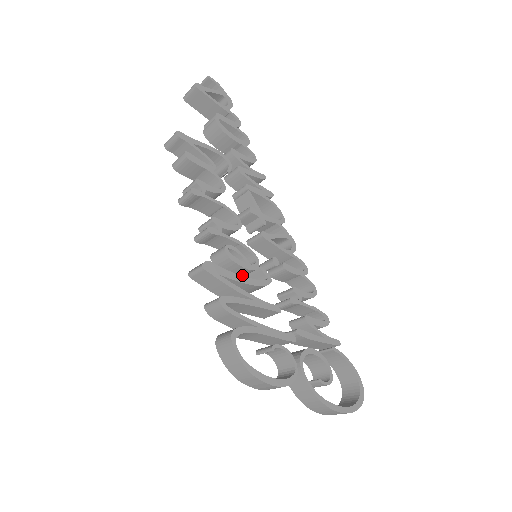
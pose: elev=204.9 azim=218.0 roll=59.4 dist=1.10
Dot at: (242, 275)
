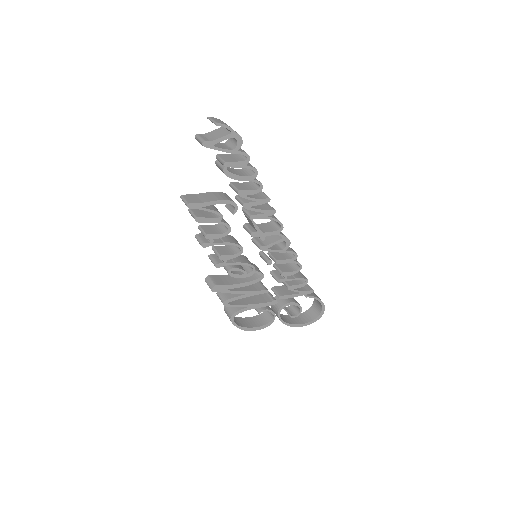
Dot at: occluded
